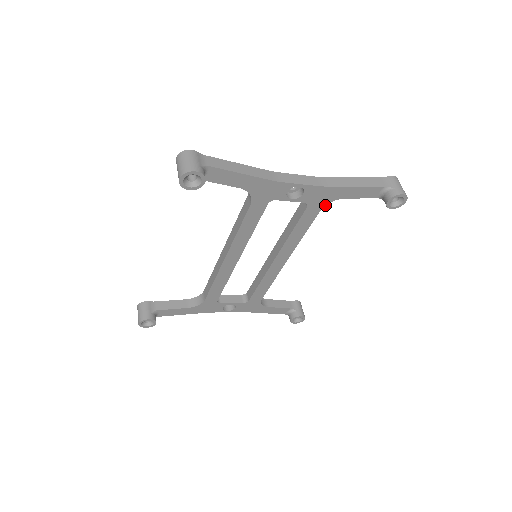
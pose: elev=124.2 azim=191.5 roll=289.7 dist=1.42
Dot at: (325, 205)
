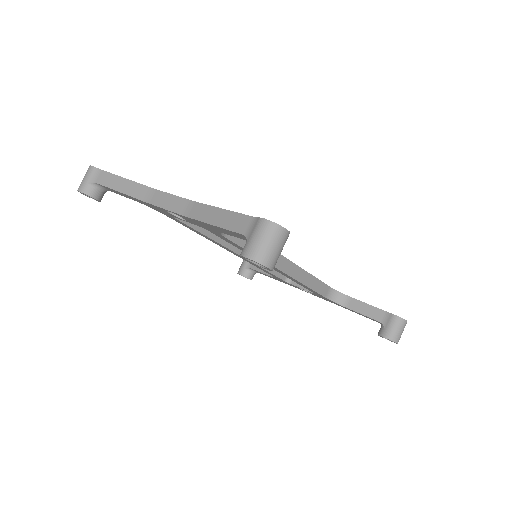
Dot at: (221, 234)
